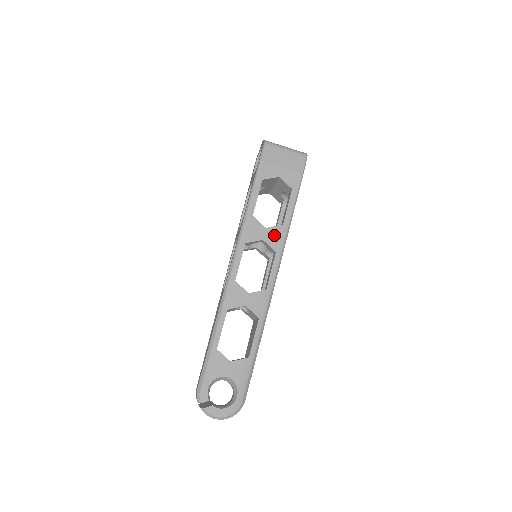
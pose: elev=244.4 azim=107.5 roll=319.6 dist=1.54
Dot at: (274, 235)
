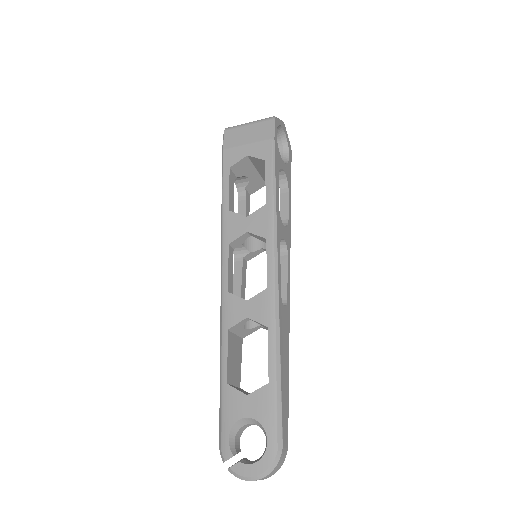
Dot at: (259, 220)
